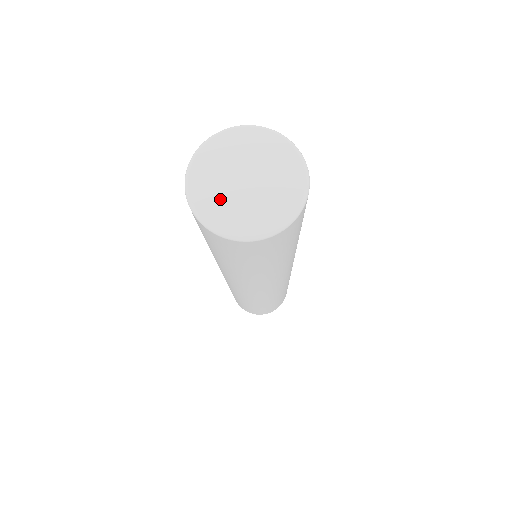
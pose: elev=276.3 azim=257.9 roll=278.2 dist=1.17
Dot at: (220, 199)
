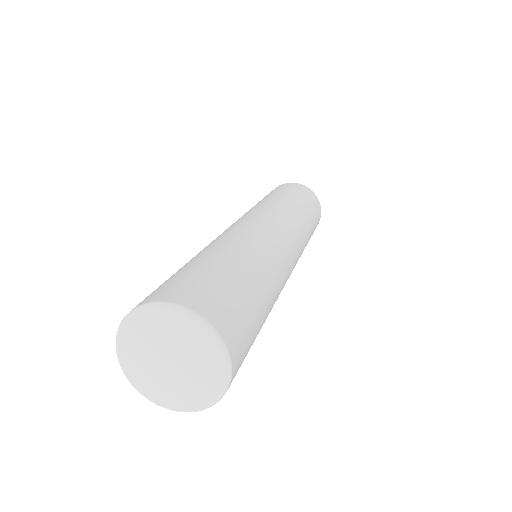
Dot at: (168, 388)
